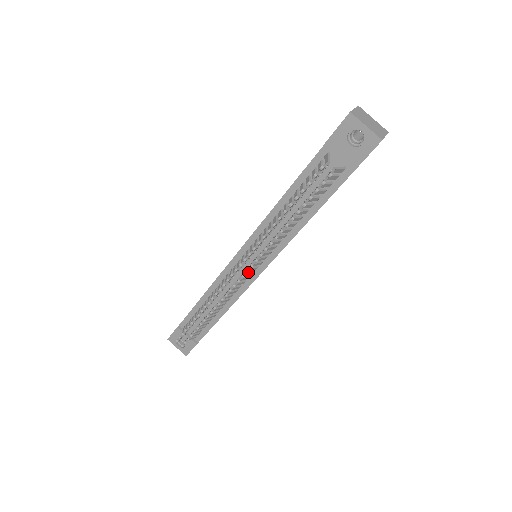
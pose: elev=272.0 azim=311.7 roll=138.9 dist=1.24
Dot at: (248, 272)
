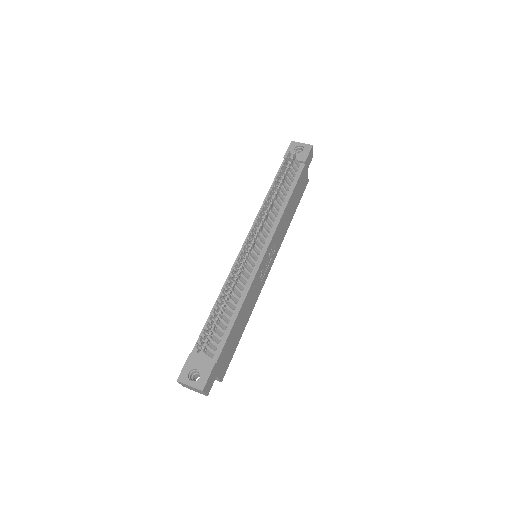
Dot at: (256, 248)
